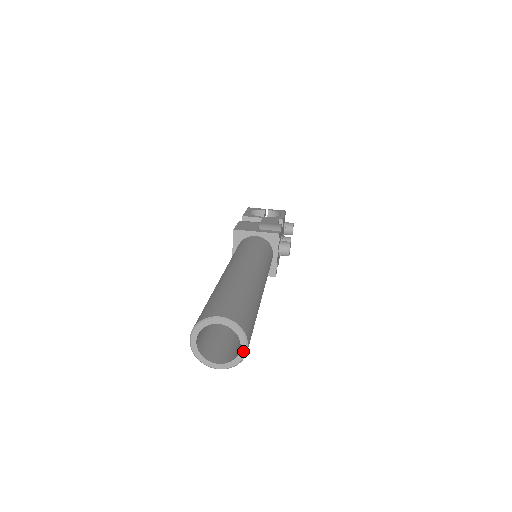
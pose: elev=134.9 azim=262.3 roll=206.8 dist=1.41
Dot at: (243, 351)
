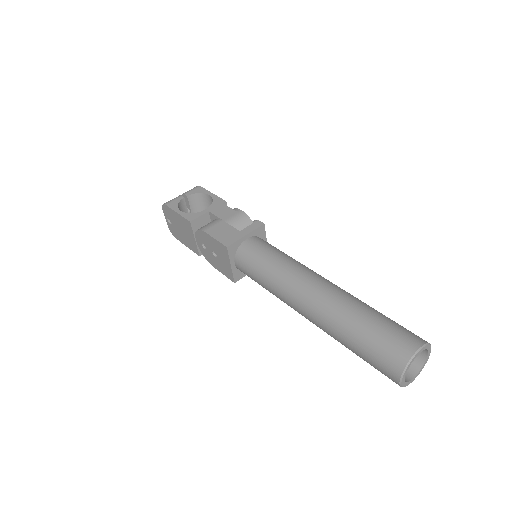
Dot at: (429, 355)
